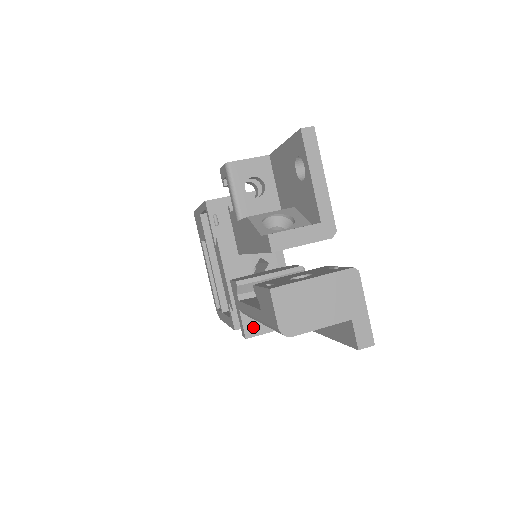
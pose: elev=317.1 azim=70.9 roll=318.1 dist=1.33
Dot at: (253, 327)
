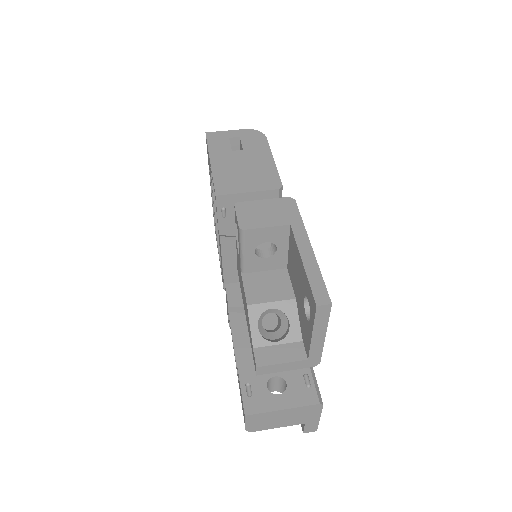
Dot at: occluded
